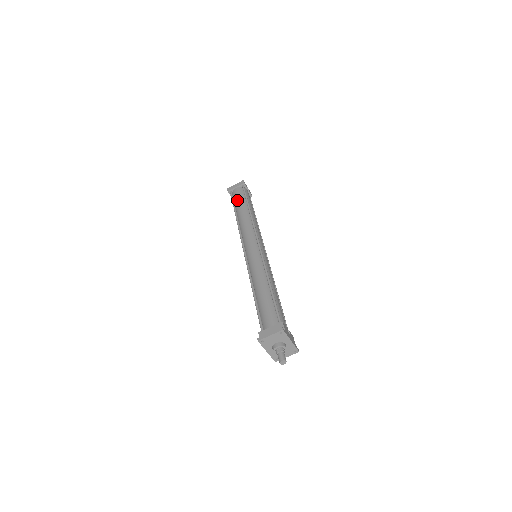
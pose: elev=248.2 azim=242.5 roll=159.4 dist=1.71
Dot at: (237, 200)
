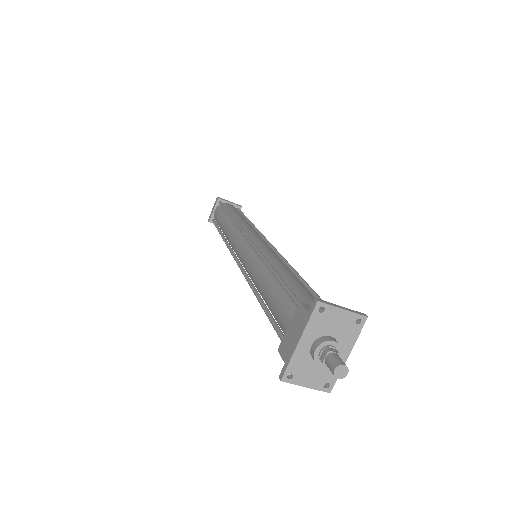
Dot at: (232, 208)
